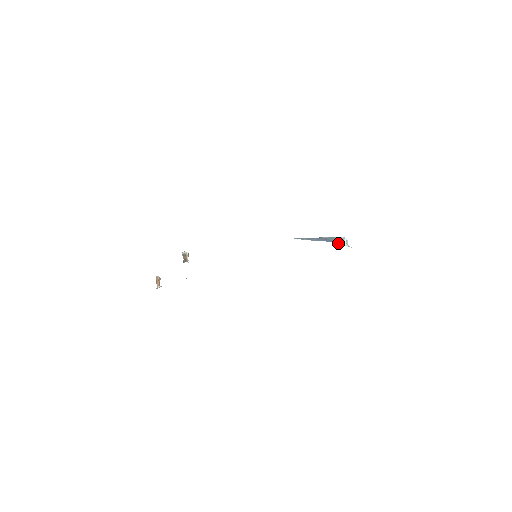
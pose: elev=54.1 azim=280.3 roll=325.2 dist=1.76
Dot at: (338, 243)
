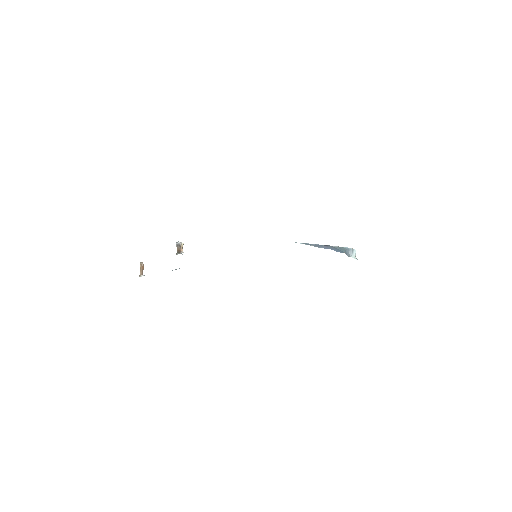
Dot at: (347, 254)
